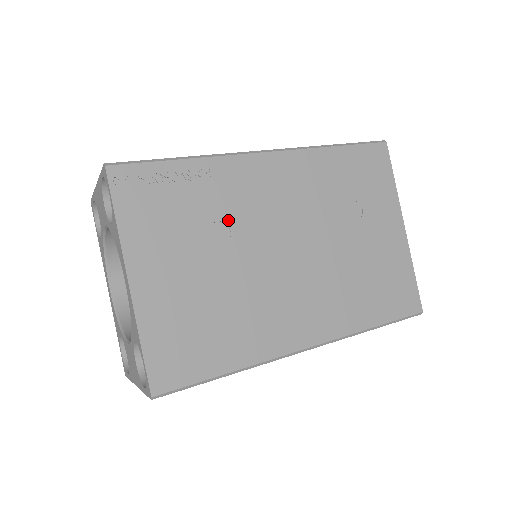
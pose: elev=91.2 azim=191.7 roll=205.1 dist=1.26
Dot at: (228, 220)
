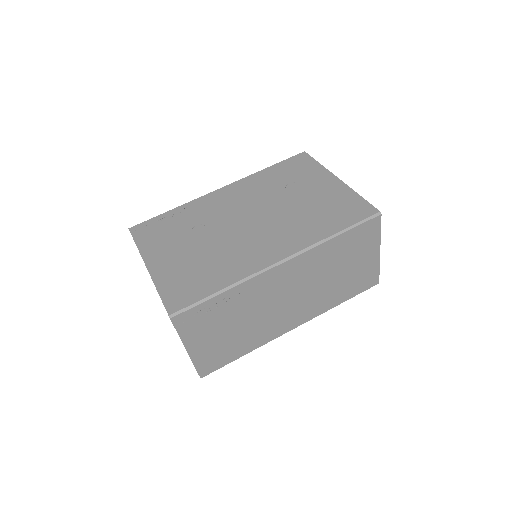
Dot at: (203, 223)
